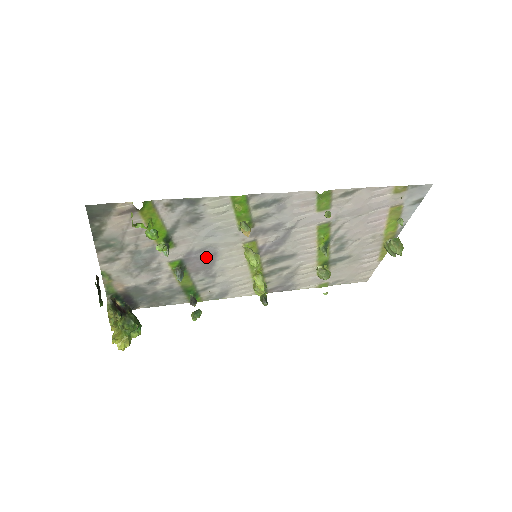
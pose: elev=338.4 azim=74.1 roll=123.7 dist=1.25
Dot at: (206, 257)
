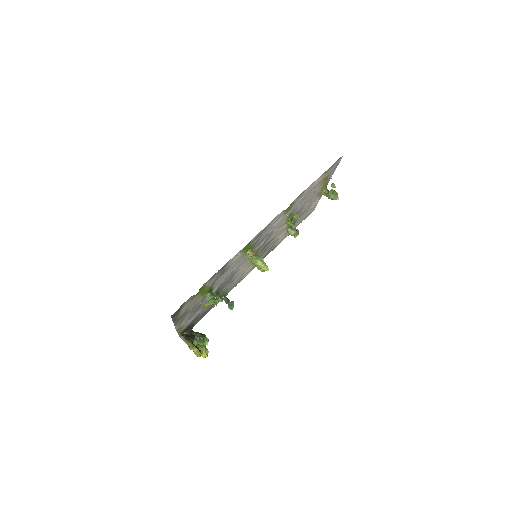
Dot at: (229, 278)
